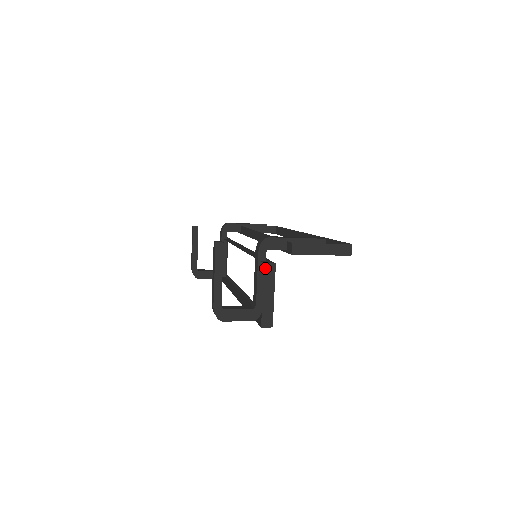
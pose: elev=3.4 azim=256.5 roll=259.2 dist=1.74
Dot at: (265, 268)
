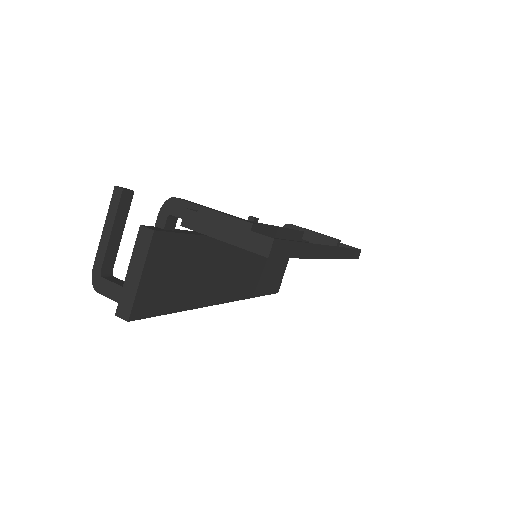
Dot at: (140, 232)
